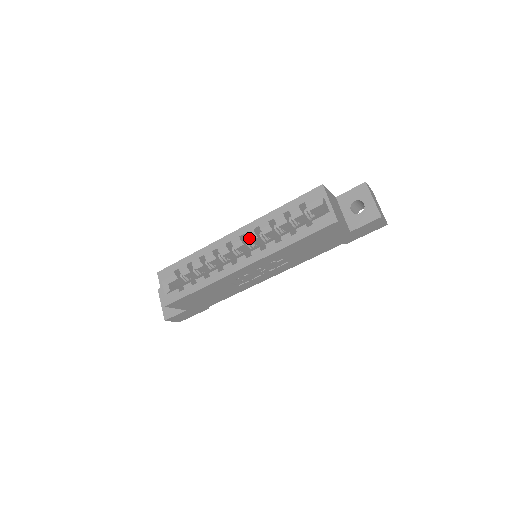
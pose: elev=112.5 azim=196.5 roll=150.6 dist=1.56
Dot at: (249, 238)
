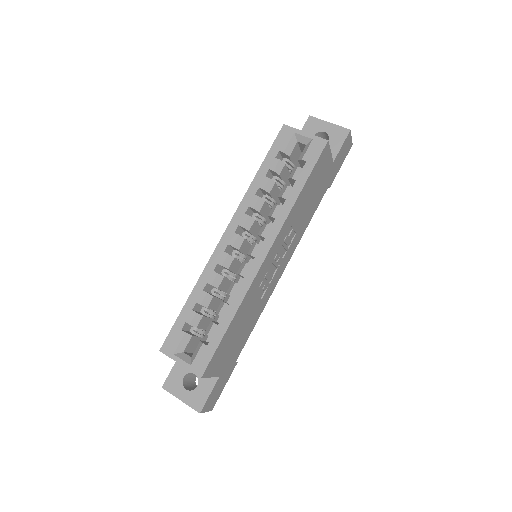
Dot at: (246, 226)
